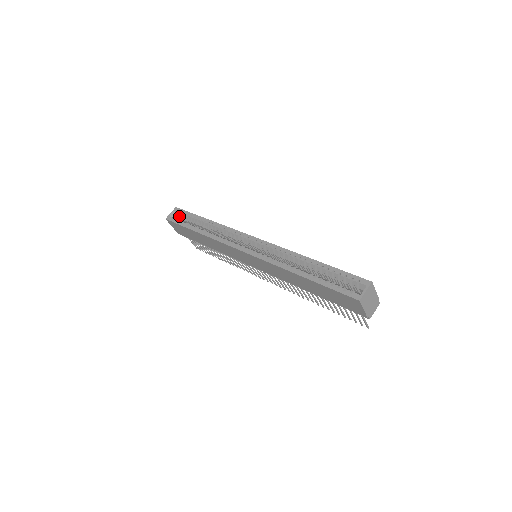
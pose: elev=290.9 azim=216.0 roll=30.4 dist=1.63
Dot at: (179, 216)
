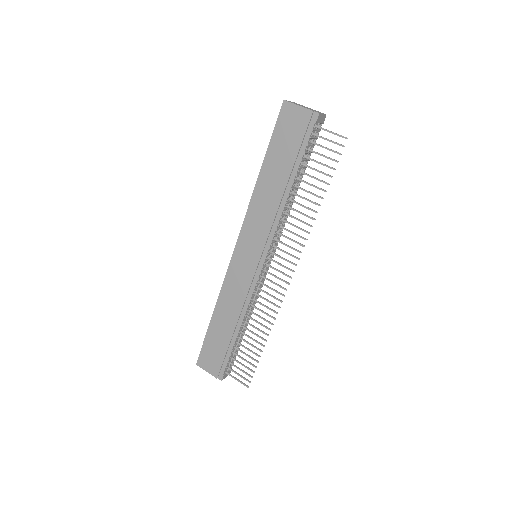
Dot at: occluded
